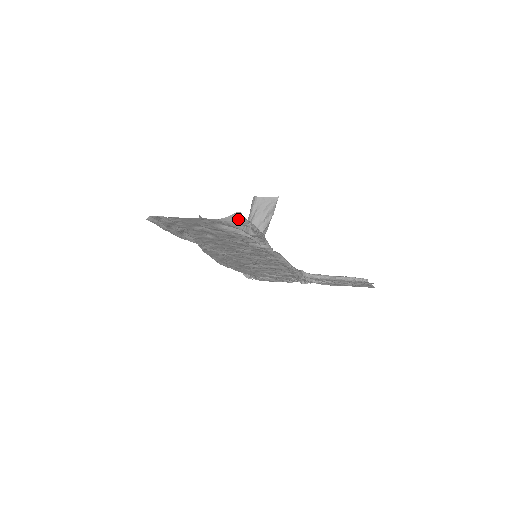
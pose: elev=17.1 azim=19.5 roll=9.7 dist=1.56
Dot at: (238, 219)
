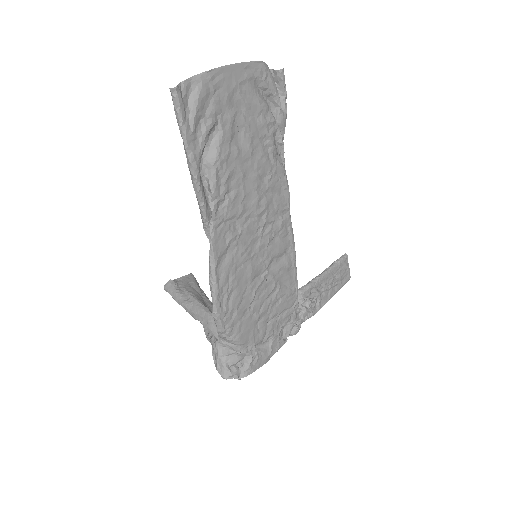
Dot at: occluded
